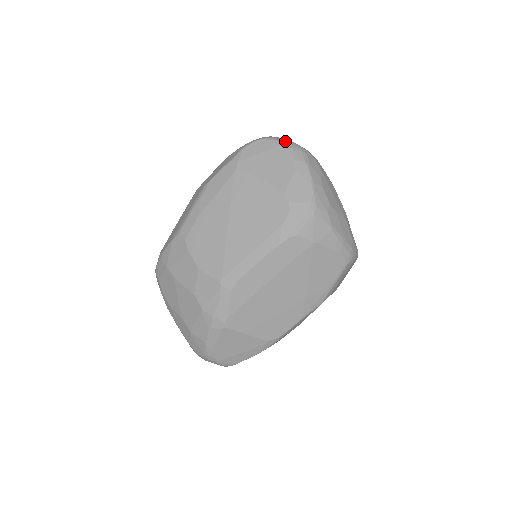
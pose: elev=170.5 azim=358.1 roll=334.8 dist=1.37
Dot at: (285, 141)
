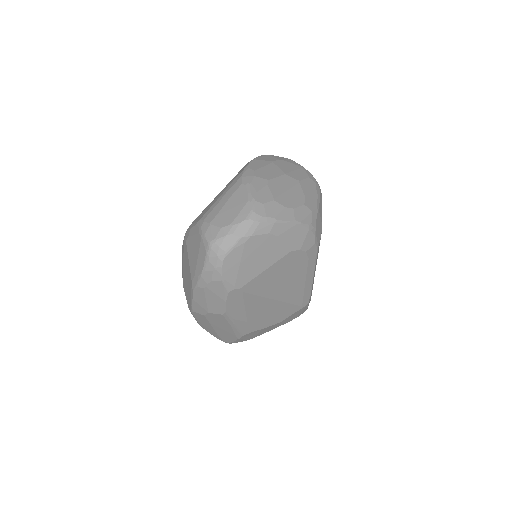
Dot at: (241, 236)
